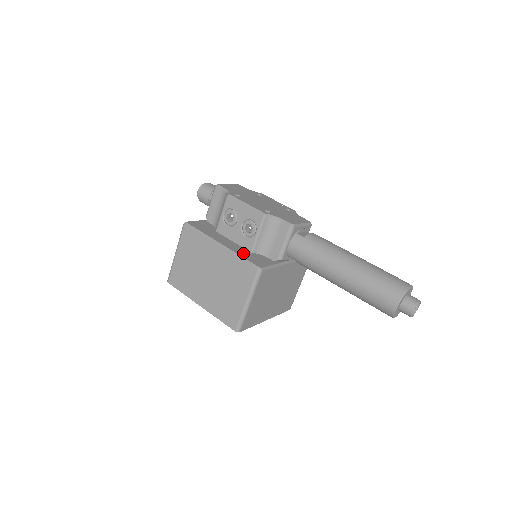
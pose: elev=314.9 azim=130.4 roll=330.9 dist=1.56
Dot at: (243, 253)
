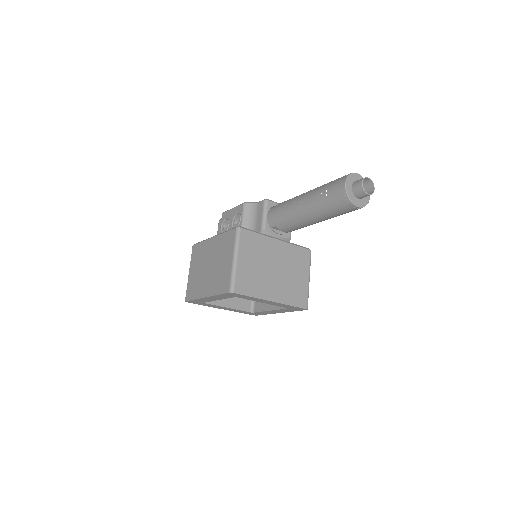
Dot at: occluded
